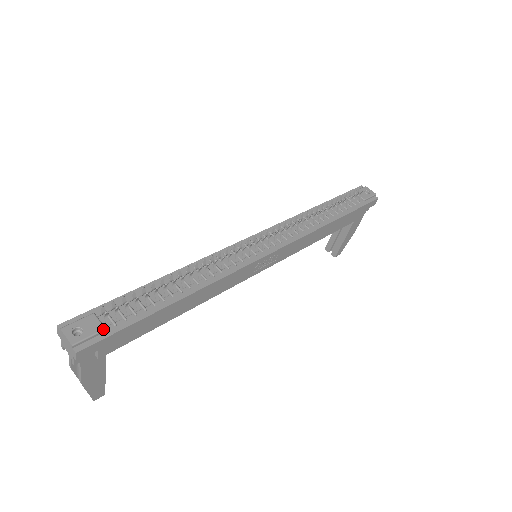
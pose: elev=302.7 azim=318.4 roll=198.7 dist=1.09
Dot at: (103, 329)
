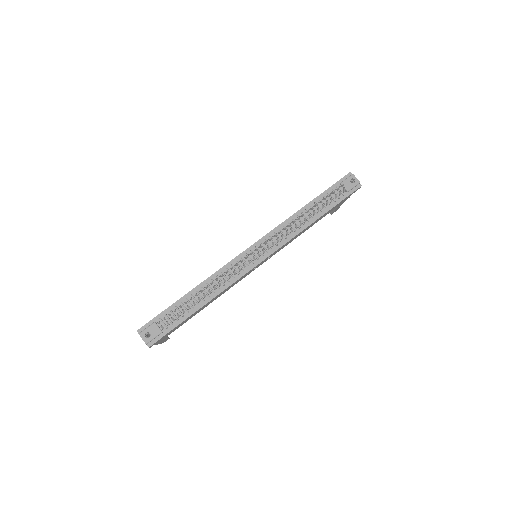
Dot at: (161, 332)
